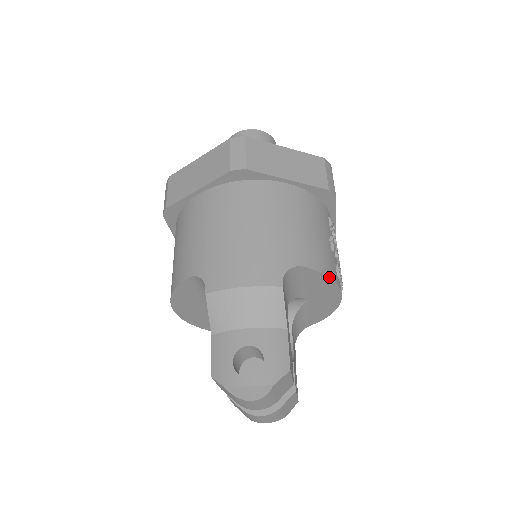
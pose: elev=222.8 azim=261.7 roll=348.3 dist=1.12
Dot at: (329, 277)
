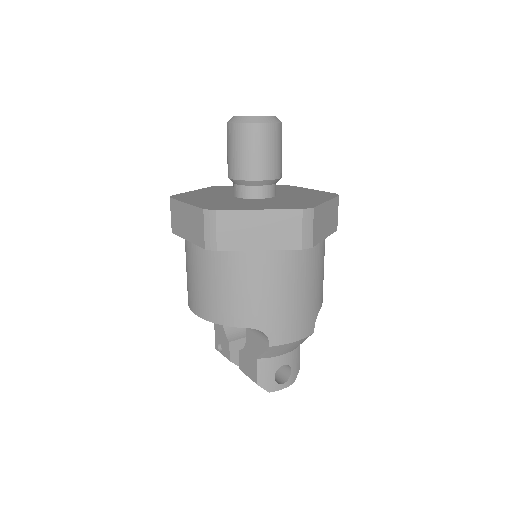
Dot at: occluded
